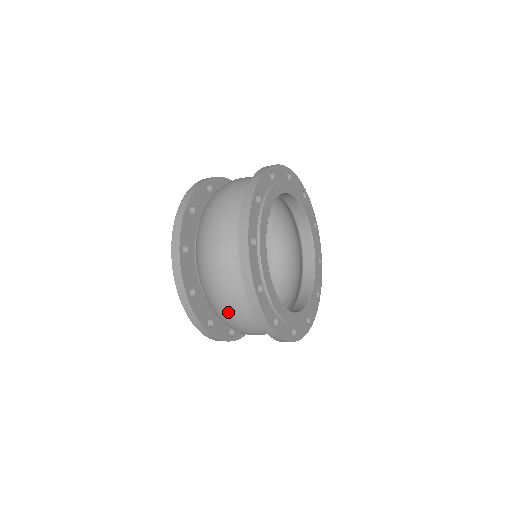
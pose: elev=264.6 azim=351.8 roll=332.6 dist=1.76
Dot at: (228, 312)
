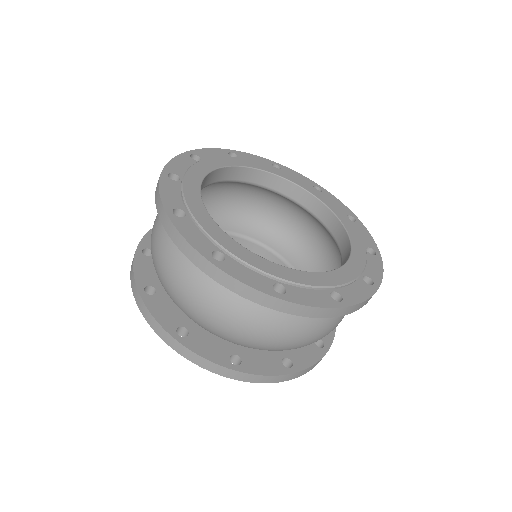
Dot at: (284, 340)
